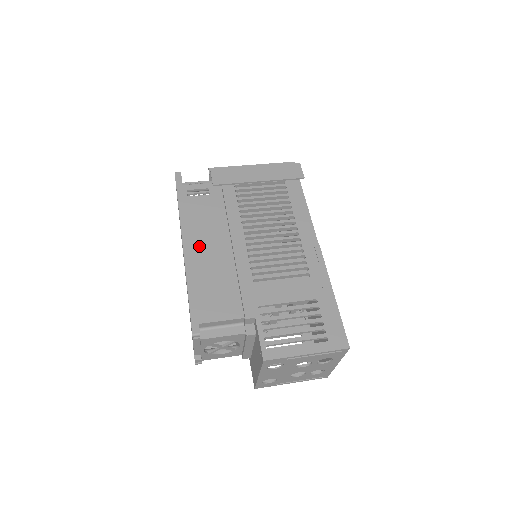
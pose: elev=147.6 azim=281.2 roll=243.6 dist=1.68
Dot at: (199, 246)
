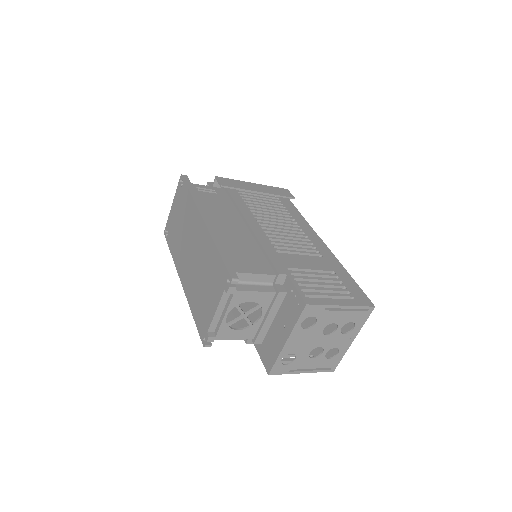
Dot at: (218, 222)
